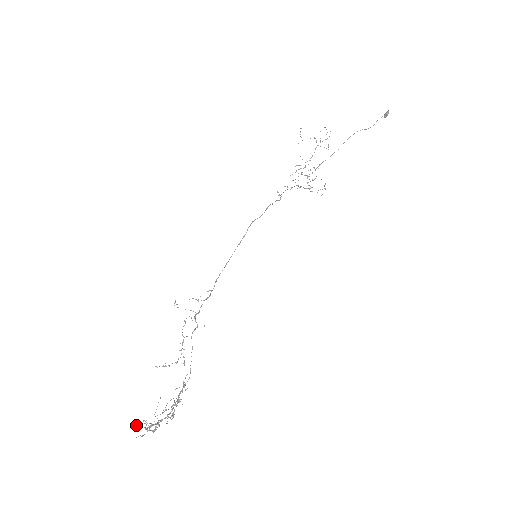
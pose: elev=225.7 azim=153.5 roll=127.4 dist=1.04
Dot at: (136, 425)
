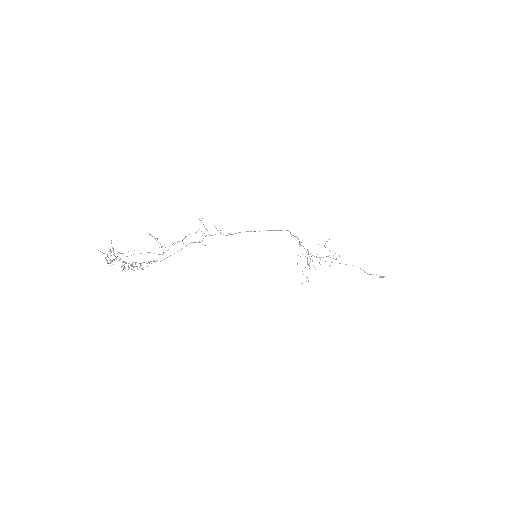
Dot at: occluded
